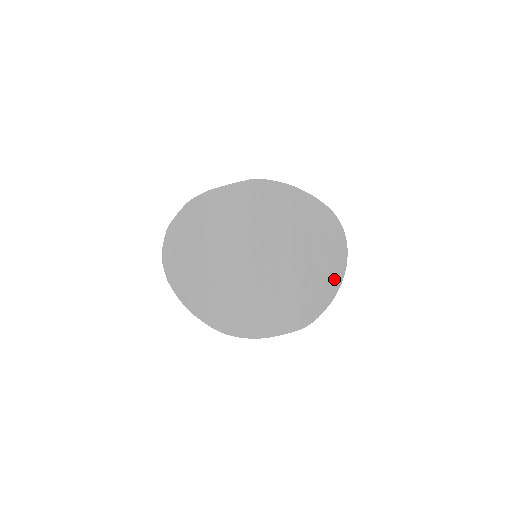
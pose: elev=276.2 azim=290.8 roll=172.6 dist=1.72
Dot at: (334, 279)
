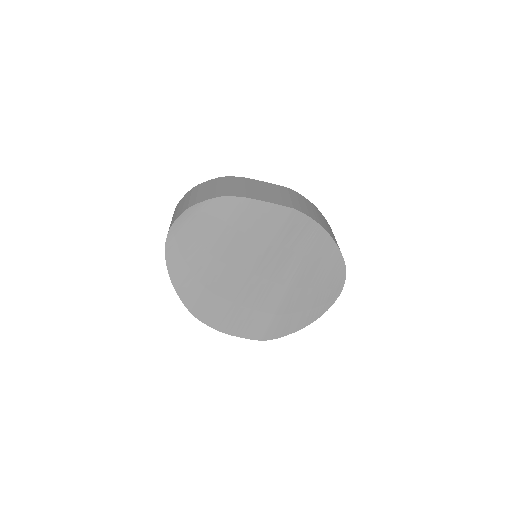
Dot at: (311, 315)
